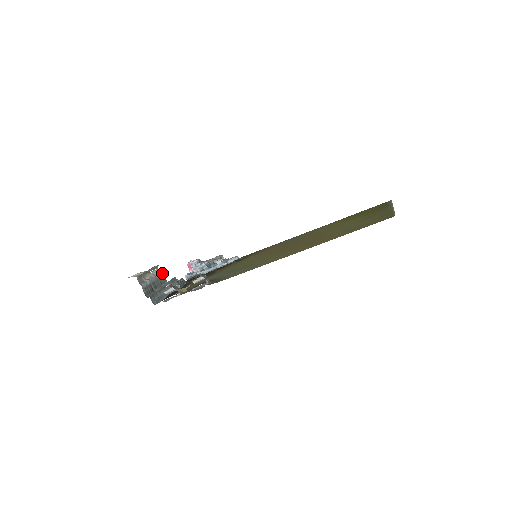
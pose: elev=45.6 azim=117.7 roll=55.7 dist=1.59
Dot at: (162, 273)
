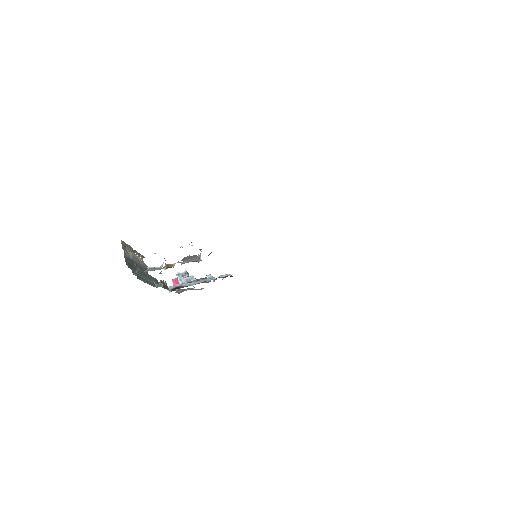
Dot at: (146, 266)
